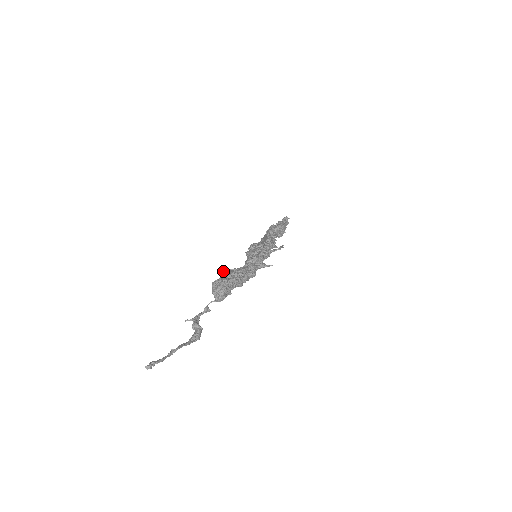
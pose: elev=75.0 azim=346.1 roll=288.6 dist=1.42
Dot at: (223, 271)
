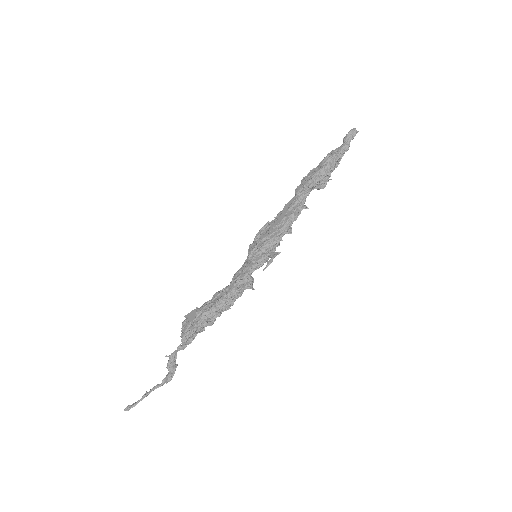
Dot at: (188, 314)
